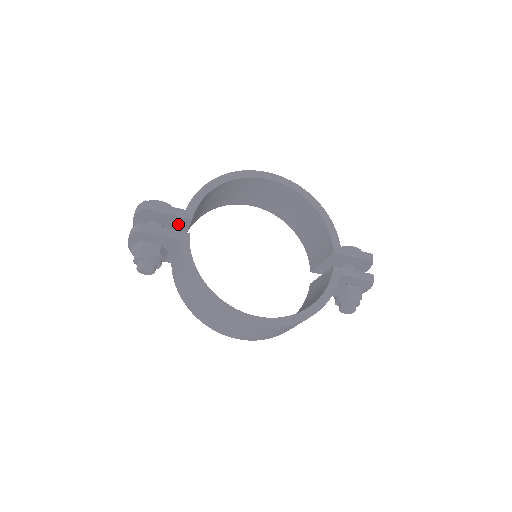
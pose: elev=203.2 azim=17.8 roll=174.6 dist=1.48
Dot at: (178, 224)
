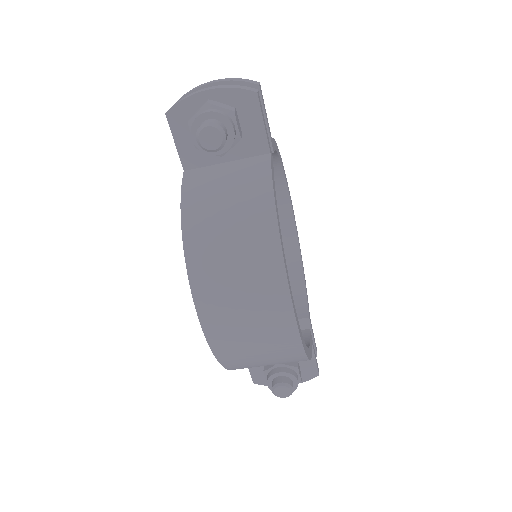
Dot at: occluded
